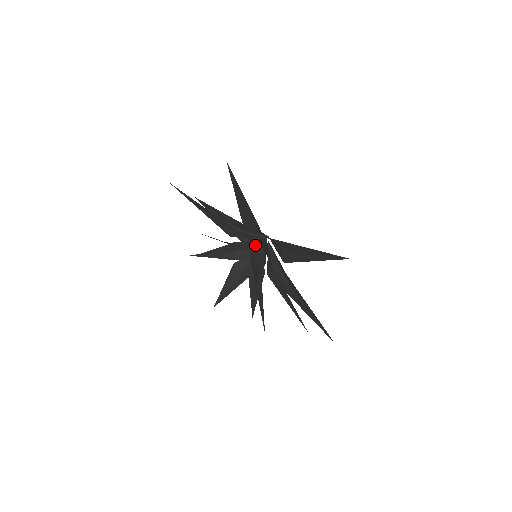
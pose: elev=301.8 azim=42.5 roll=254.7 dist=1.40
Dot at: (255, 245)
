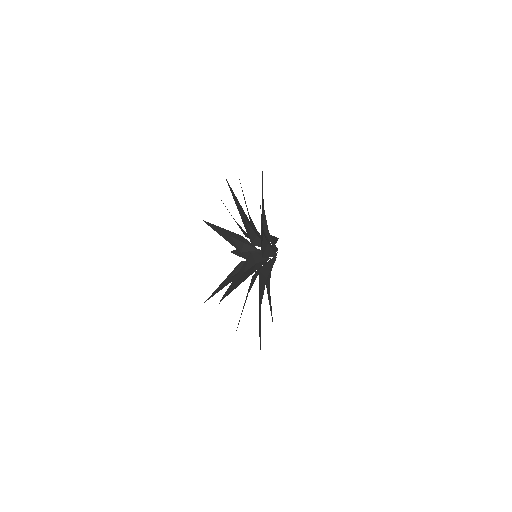
Dot at: occluded
